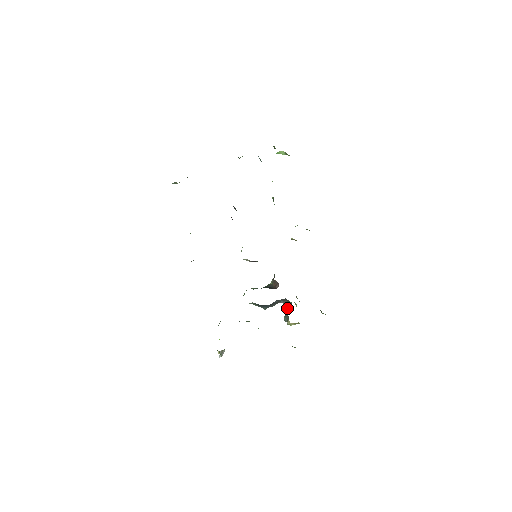
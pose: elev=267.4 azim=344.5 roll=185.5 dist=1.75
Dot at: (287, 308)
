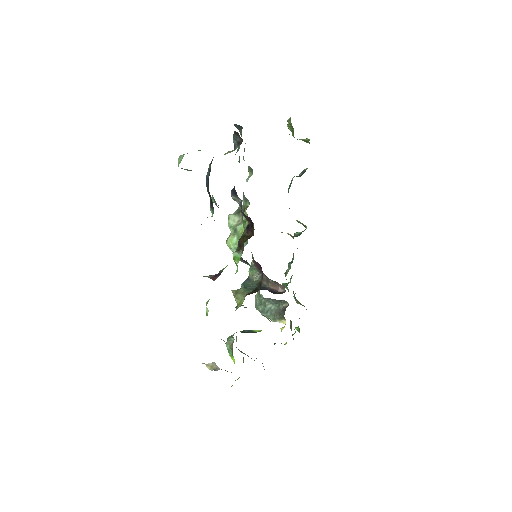
Dot at: (269, 304)
